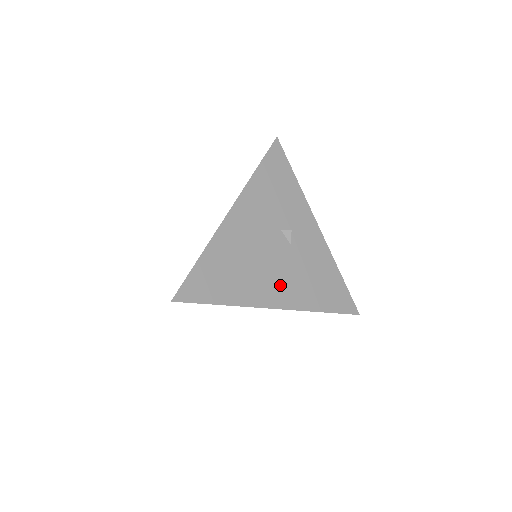
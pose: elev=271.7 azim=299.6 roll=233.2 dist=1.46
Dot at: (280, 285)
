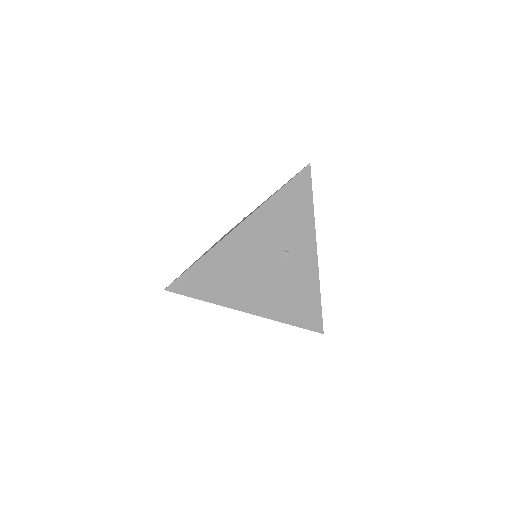
Dot at: (262, 296)
